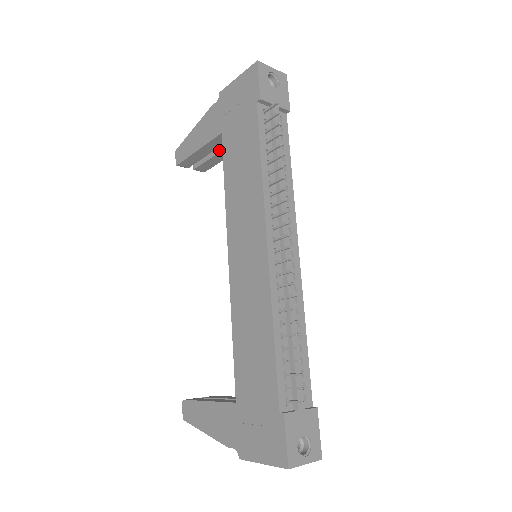
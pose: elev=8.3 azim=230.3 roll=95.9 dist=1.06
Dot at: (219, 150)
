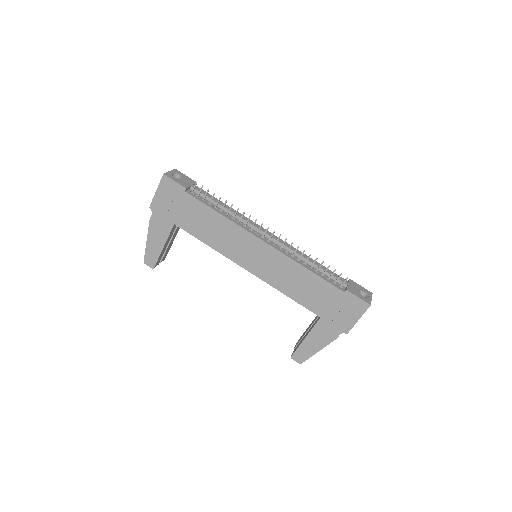
Dot at: (171, 237)
